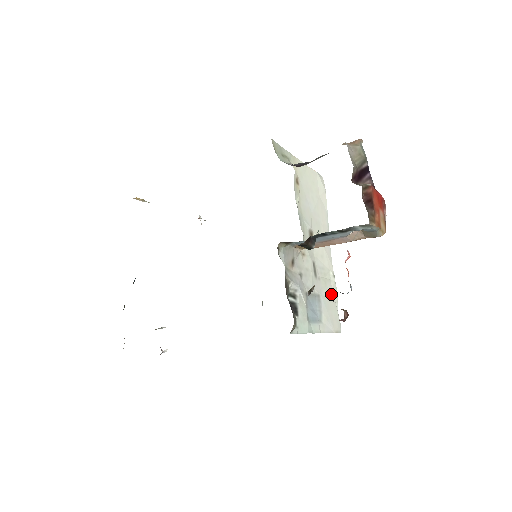
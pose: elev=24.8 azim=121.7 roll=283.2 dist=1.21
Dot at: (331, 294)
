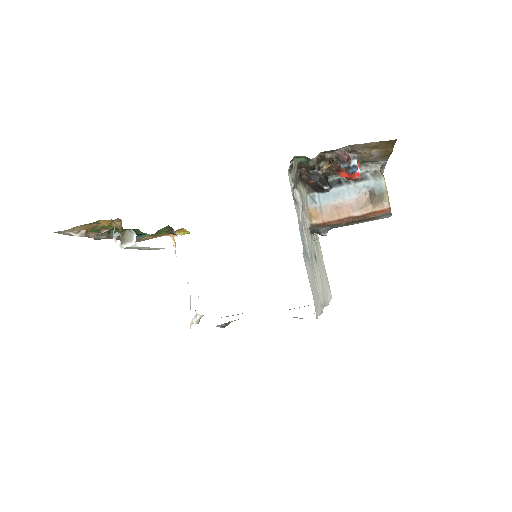
Dot at: (317, 295)
